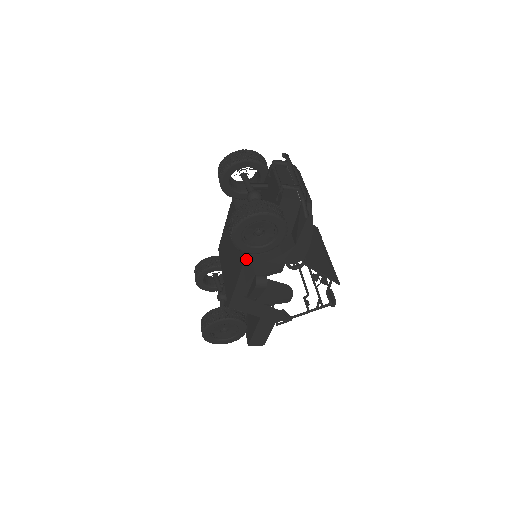
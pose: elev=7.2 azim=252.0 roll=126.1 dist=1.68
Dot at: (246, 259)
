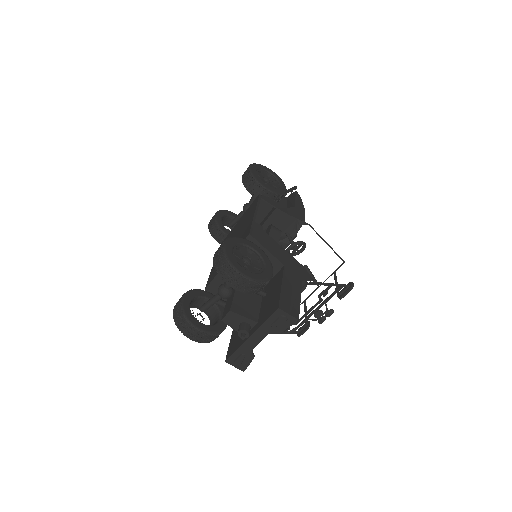
Dot at: (260, 198)
